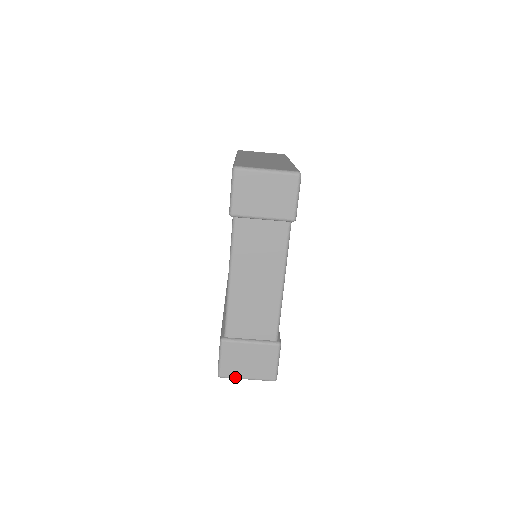
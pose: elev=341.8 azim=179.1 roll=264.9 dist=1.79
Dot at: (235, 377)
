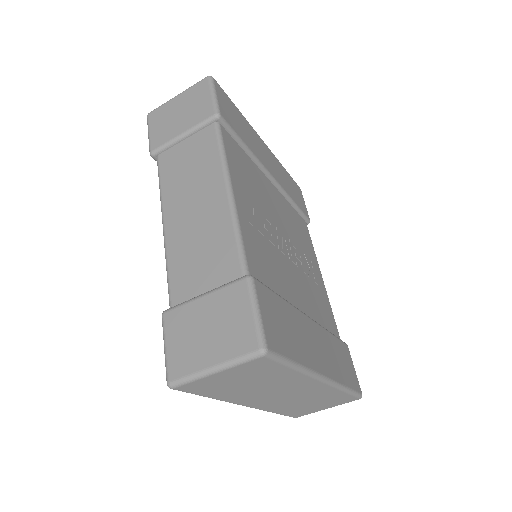
Dot at: (192, 373)
